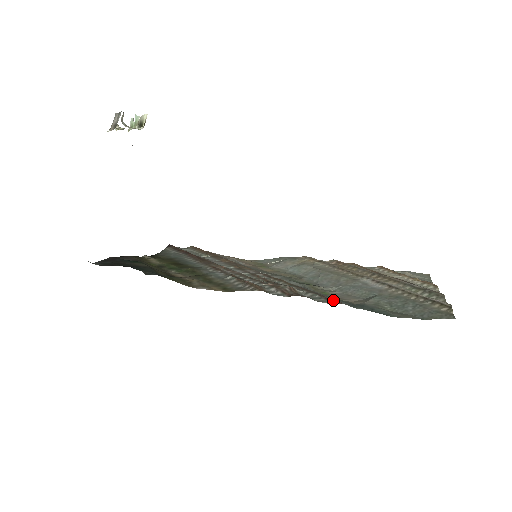
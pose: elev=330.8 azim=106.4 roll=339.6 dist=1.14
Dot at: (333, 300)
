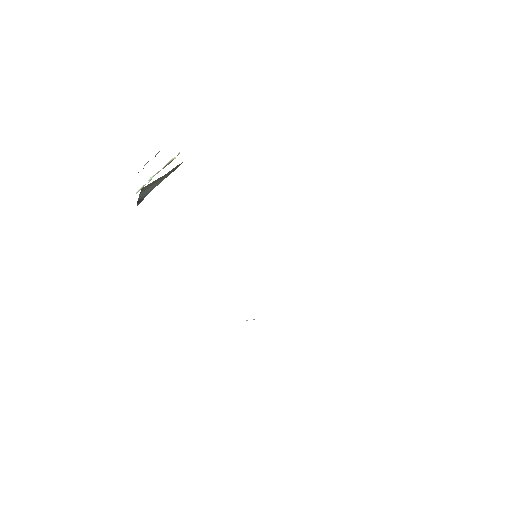
Dot at: occluded
